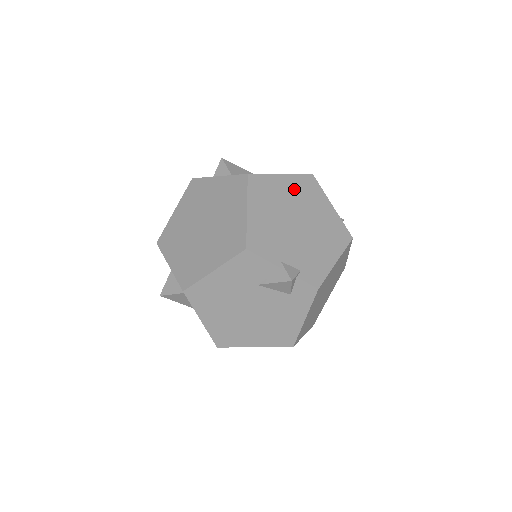
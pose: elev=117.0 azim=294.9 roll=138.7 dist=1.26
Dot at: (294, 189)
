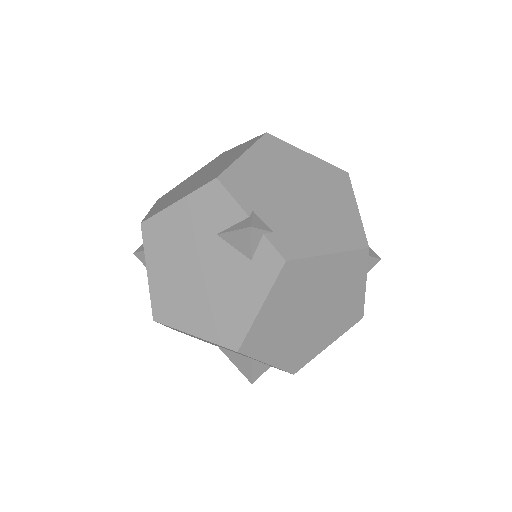
Dot at: (315, 170)
